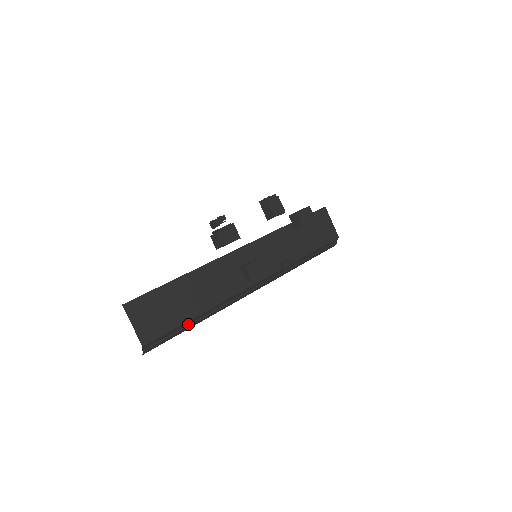
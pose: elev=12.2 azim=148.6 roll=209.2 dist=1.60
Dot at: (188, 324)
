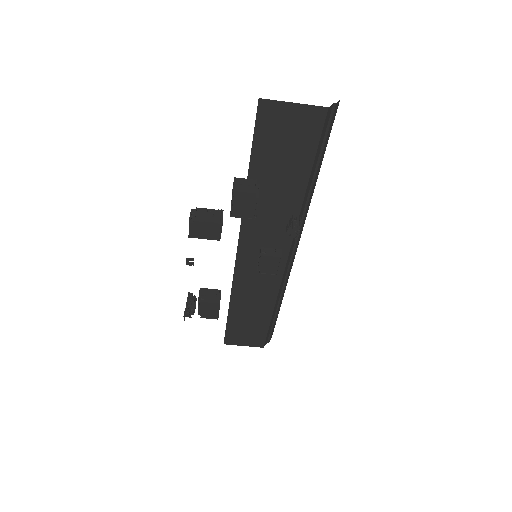
Dot at: (274, 315)
